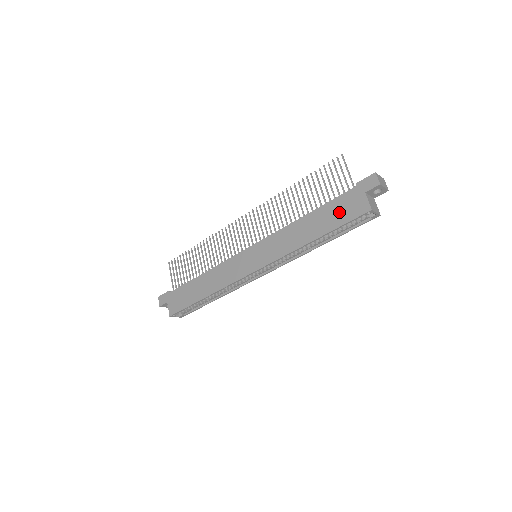
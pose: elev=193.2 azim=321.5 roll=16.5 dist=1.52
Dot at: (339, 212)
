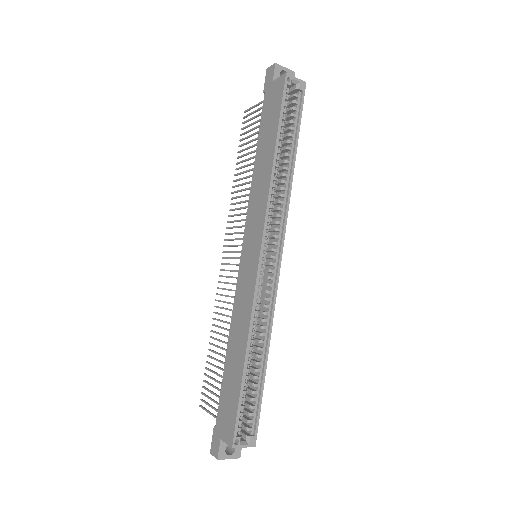
Dot at: (270, 115)
